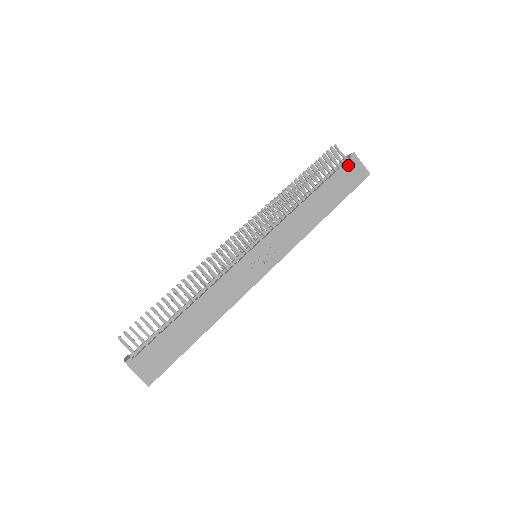
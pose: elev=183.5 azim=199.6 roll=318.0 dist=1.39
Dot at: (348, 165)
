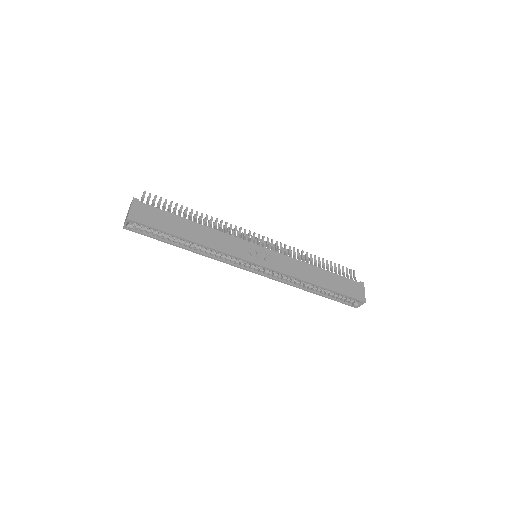
Dot at: (355, 283)
